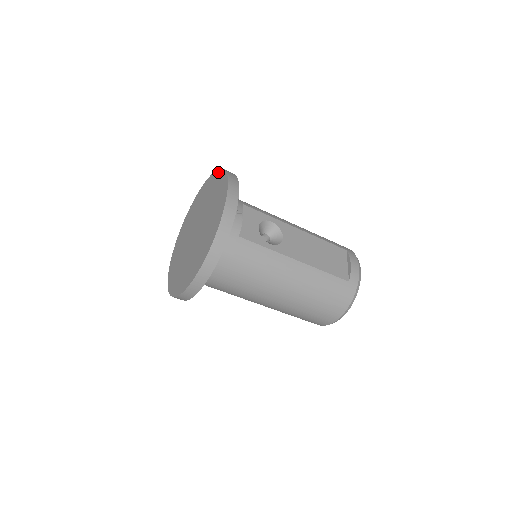
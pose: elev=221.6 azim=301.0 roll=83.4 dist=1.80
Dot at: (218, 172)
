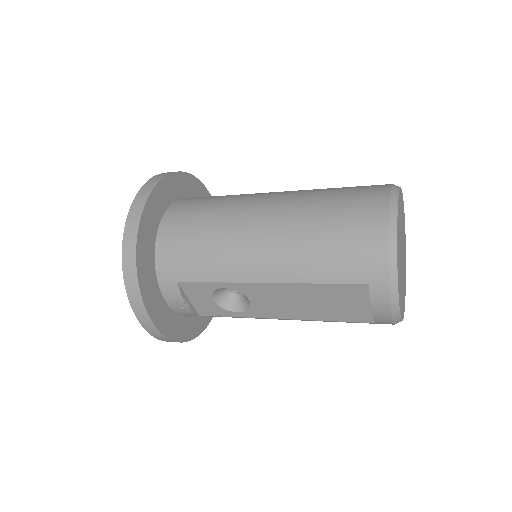
Dot at: (125, 249)
